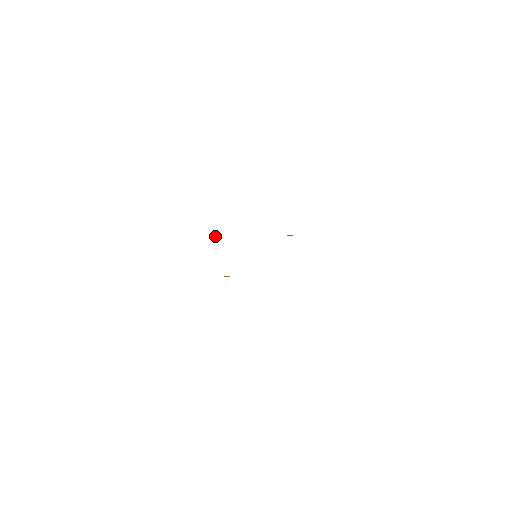
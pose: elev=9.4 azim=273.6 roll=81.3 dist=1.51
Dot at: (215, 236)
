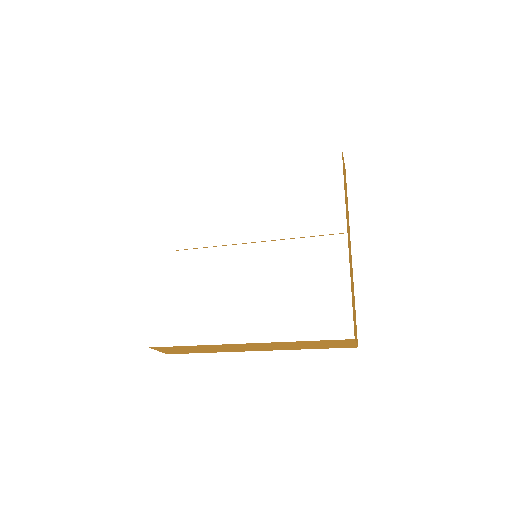
Dot at: (223, 245)
